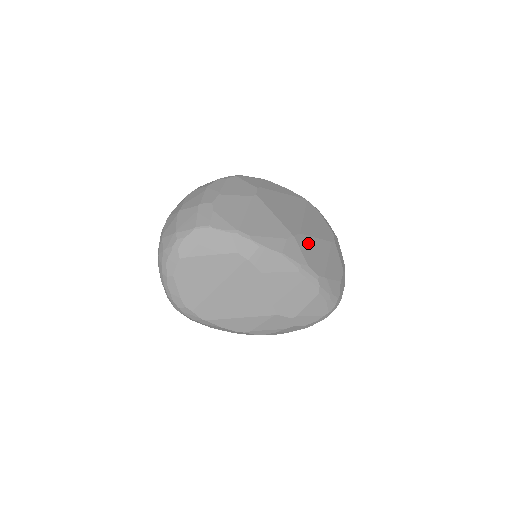
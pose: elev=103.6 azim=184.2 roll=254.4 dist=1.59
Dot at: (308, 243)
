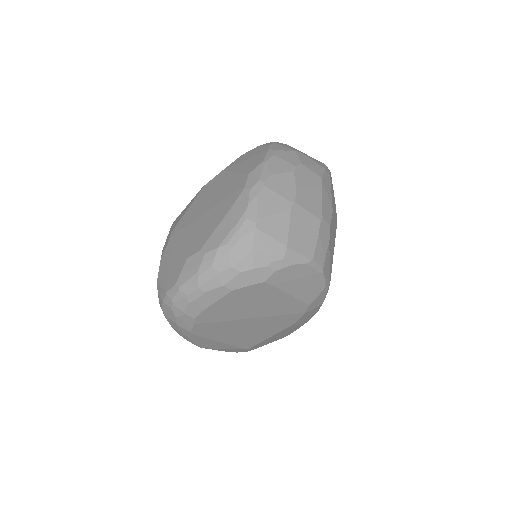
Dot at: occluded
